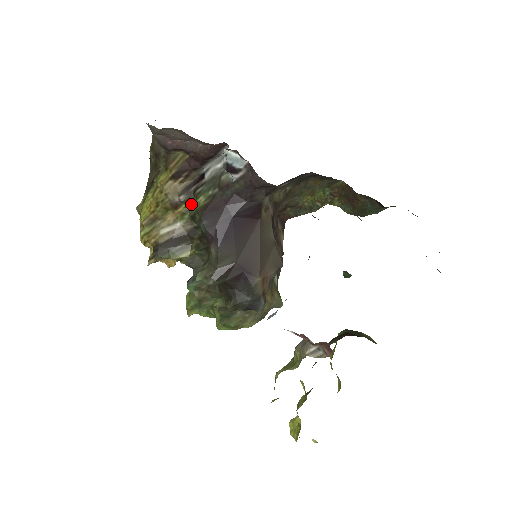
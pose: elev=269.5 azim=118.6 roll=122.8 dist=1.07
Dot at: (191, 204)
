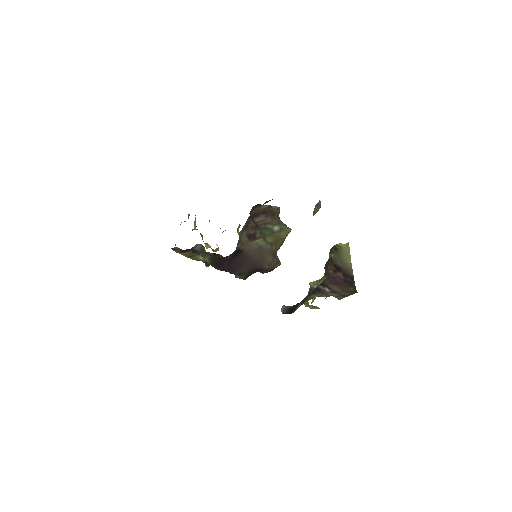
Dot at: occluded
